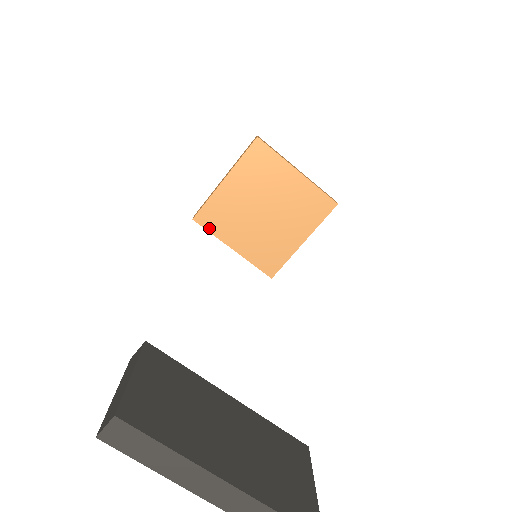
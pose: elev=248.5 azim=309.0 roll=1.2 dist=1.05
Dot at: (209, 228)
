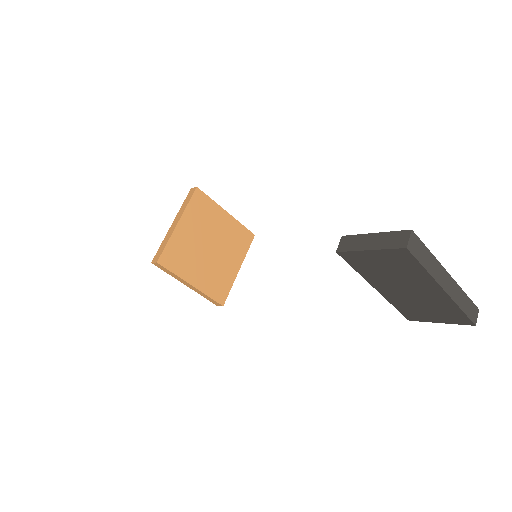
Dot at: (171, 268)
